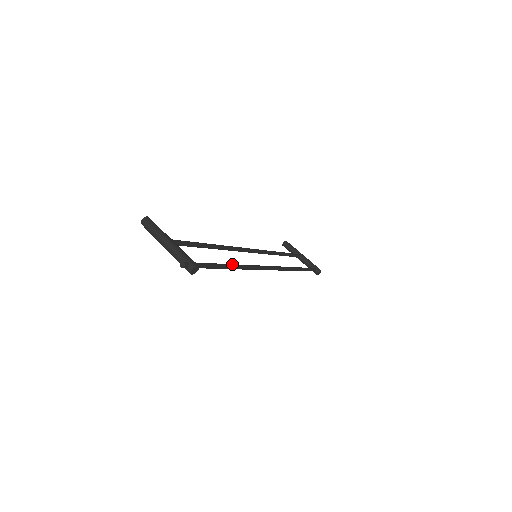
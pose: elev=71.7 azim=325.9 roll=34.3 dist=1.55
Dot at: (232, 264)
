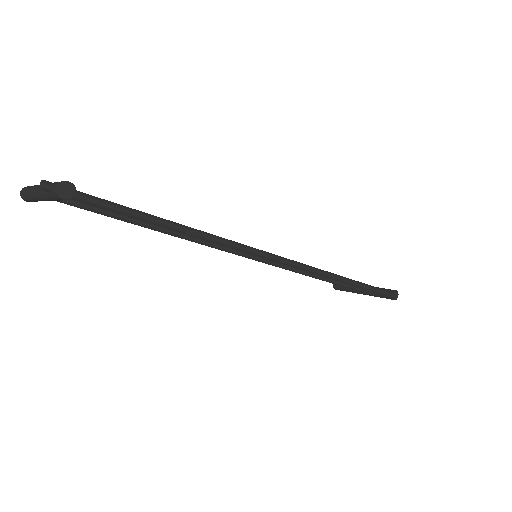
Dot at: (177, 223)
